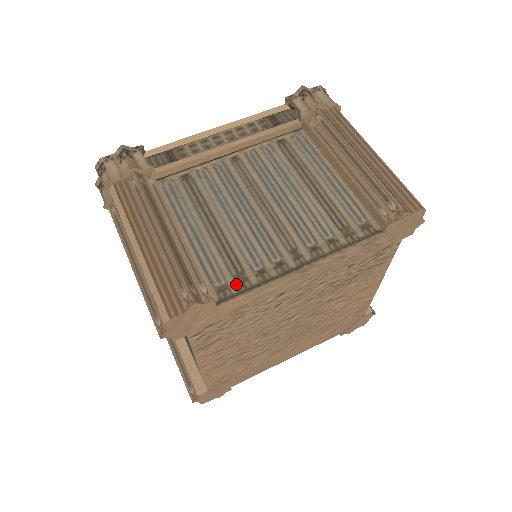
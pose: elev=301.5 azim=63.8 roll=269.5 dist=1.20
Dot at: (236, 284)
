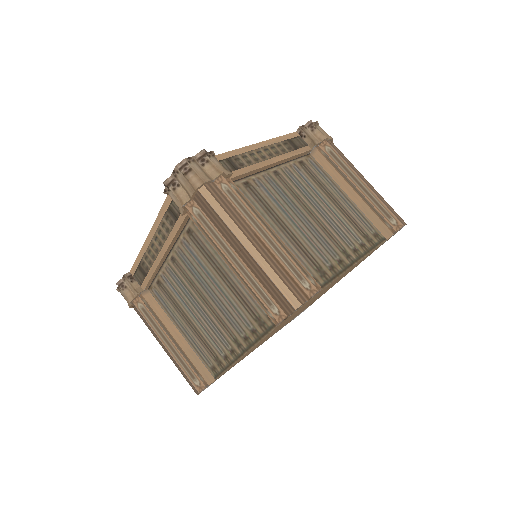
Dot at: (321, 277)
